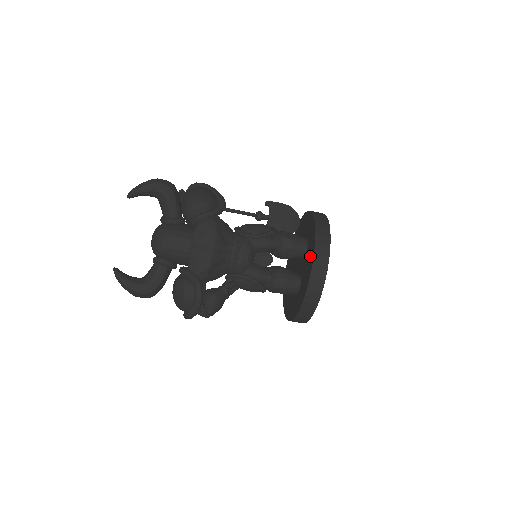
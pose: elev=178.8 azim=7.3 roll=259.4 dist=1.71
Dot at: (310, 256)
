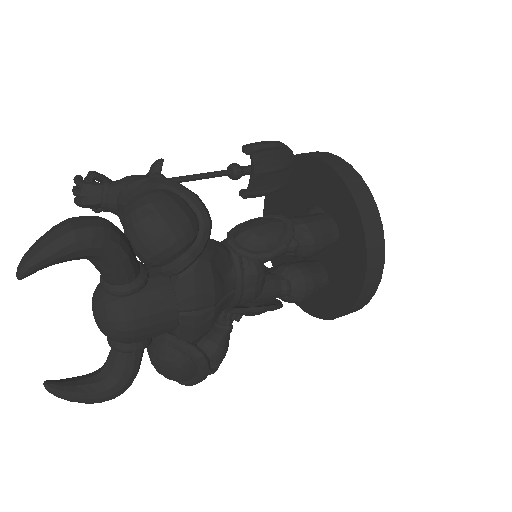
Dot at: (353, 259)
